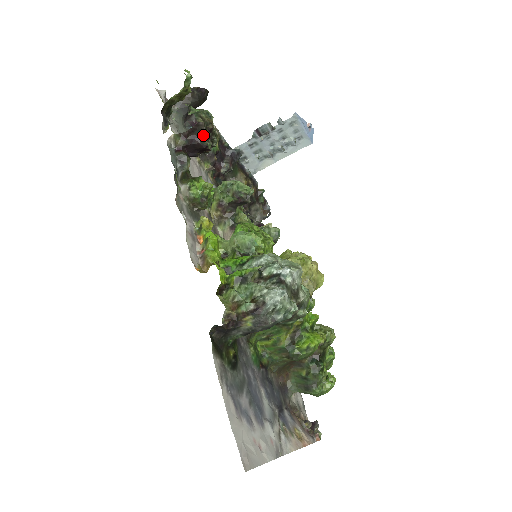
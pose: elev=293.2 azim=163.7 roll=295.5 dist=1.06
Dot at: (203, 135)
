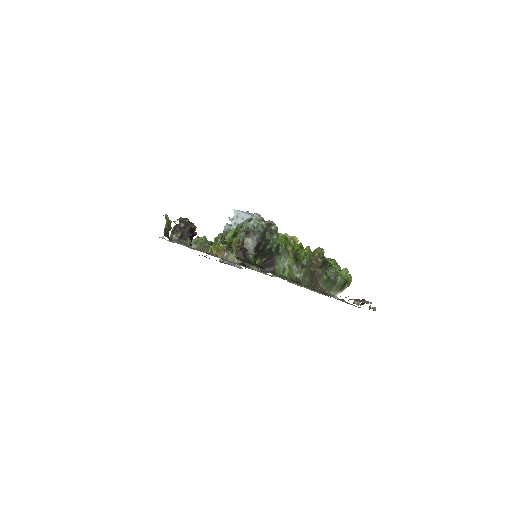
Dot at: (186, 224)
